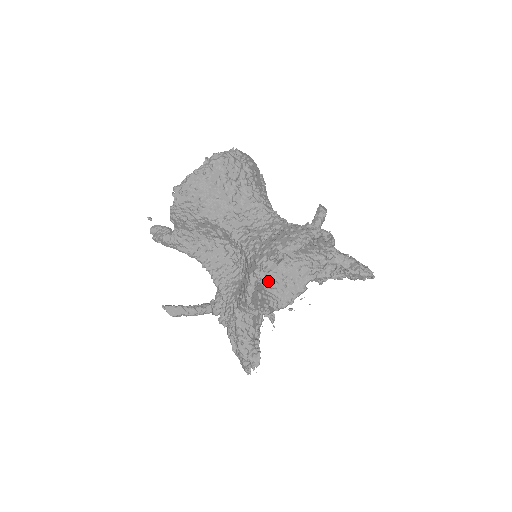
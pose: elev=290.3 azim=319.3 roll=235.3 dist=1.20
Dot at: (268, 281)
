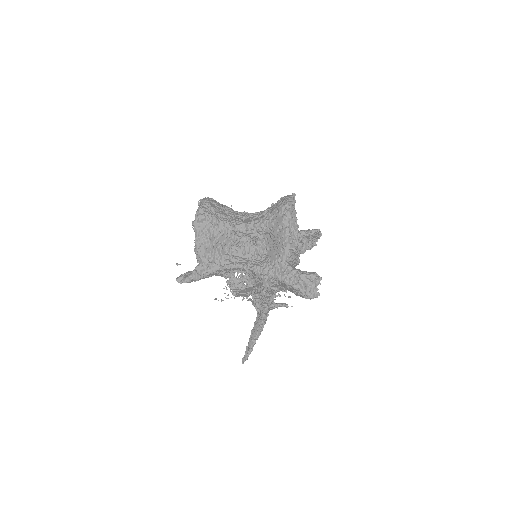
Dot at: occluded
